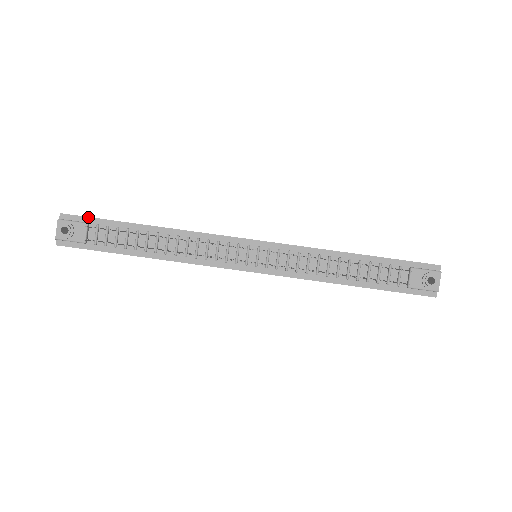
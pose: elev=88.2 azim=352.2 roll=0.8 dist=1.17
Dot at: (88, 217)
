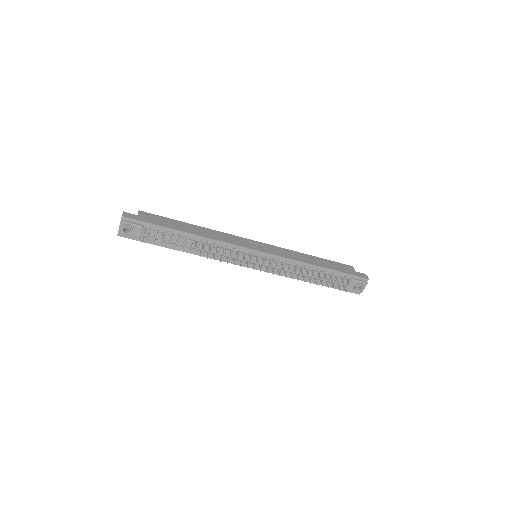
Dot at: (143, 221)
